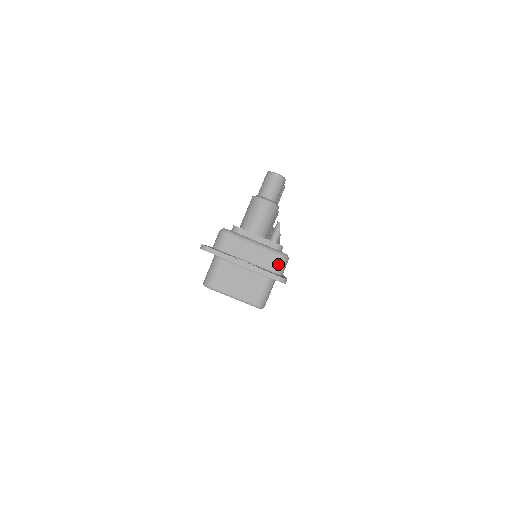
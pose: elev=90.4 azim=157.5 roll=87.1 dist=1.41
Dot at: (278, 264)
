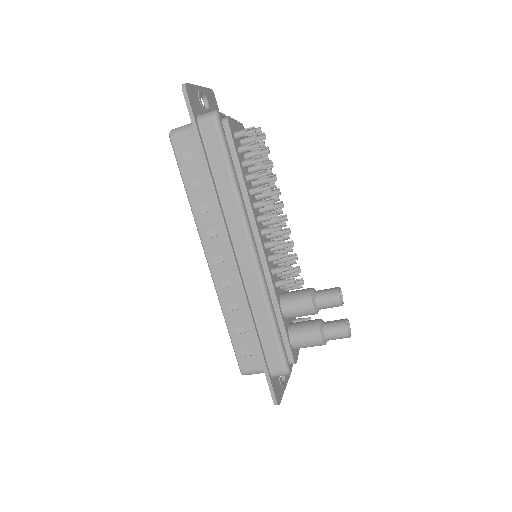
Dot at: occluded
